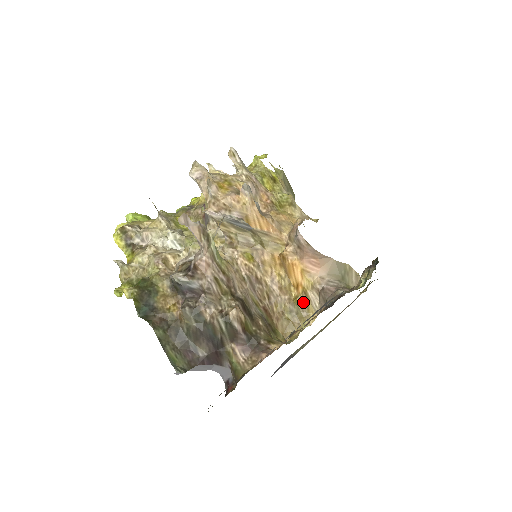
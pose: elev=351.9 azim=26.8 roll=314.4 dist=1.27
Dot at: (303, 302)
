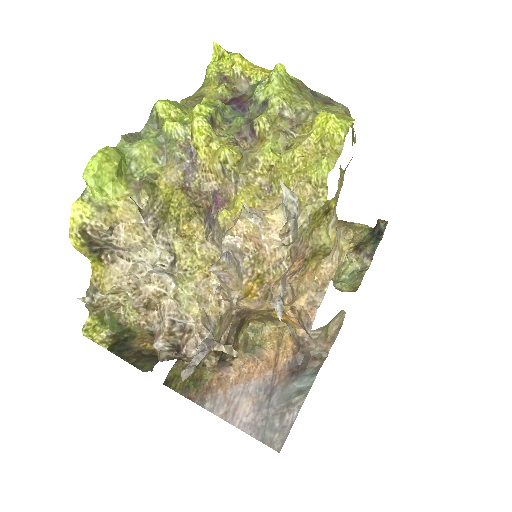
Dot at: occluded
